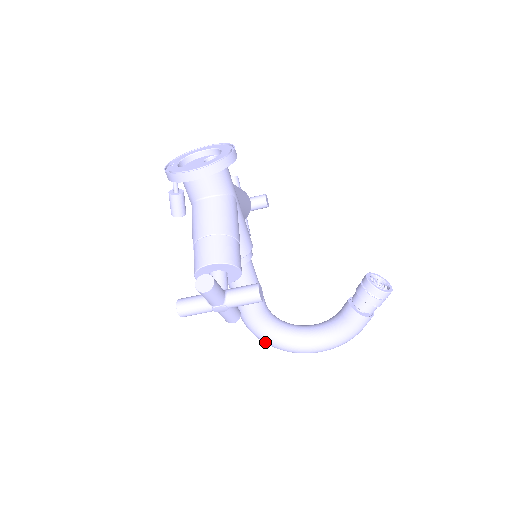
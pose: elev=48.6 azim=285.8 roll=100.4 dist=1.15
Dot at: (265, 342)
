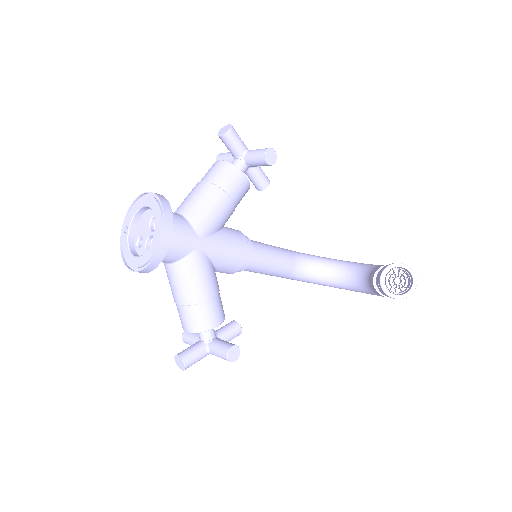
Dot at: occluded
